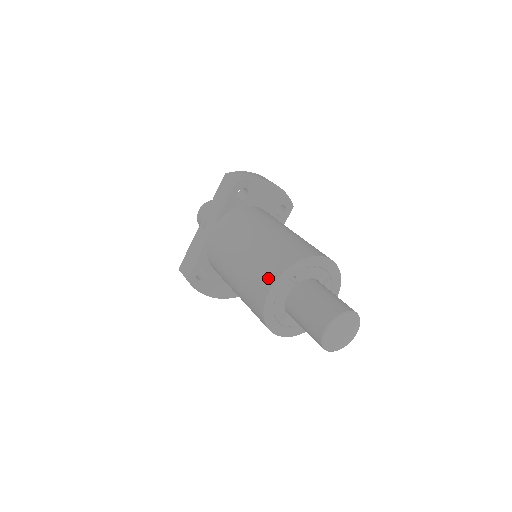
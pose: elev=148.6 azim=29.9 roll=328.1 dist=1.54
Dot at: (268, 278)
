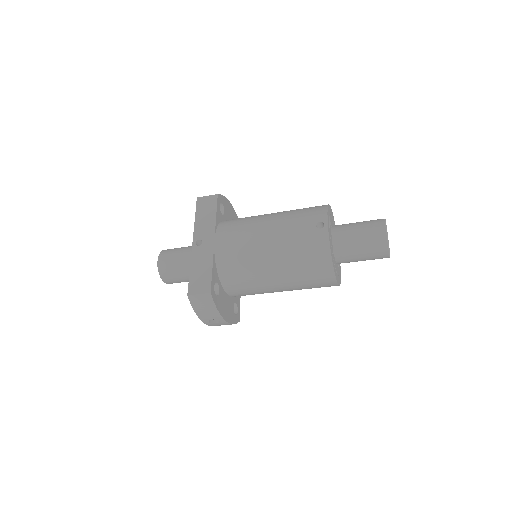
Dot at: (318, 220)
